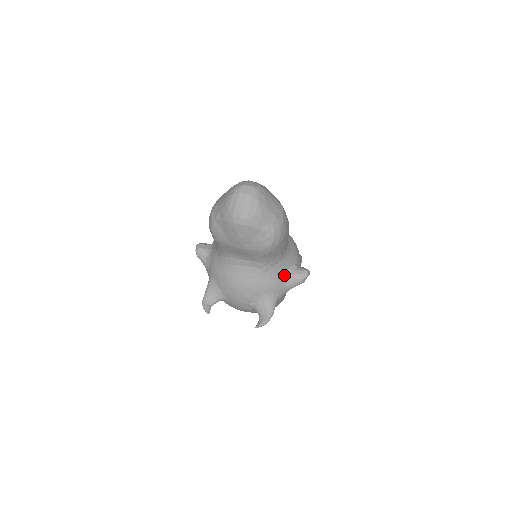
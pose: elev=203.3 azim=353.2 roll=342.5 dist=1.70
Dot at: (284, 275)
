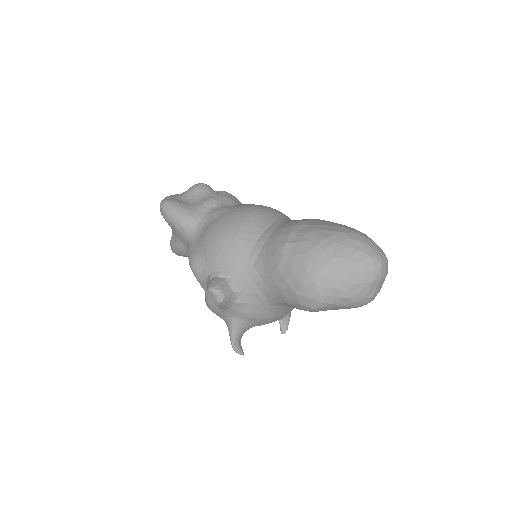
Dot at: occluded
